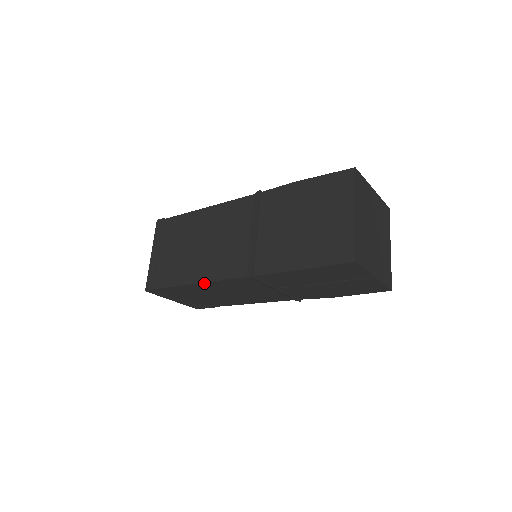
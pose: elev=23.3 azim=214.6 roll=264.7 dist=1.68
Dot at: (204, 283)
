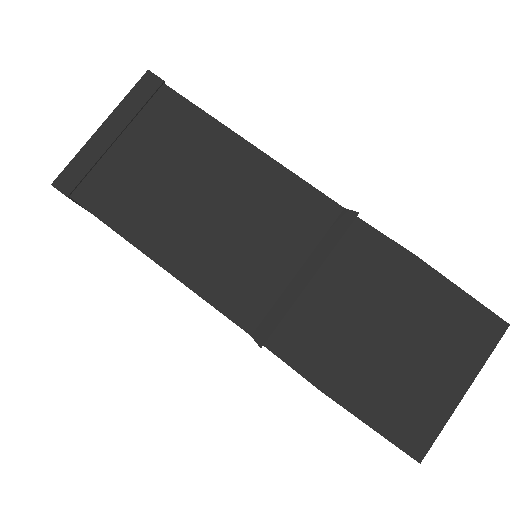
Dot at: (171, 273)
